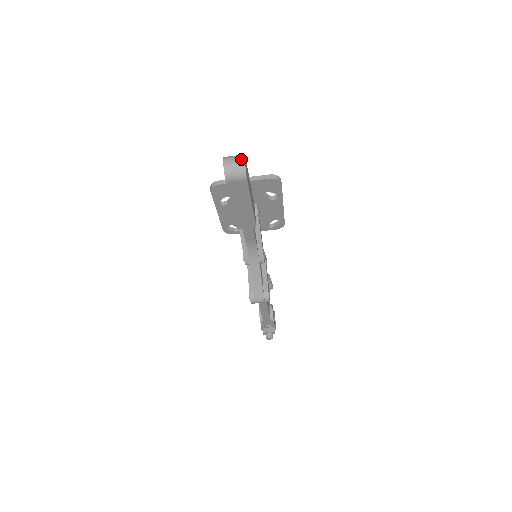
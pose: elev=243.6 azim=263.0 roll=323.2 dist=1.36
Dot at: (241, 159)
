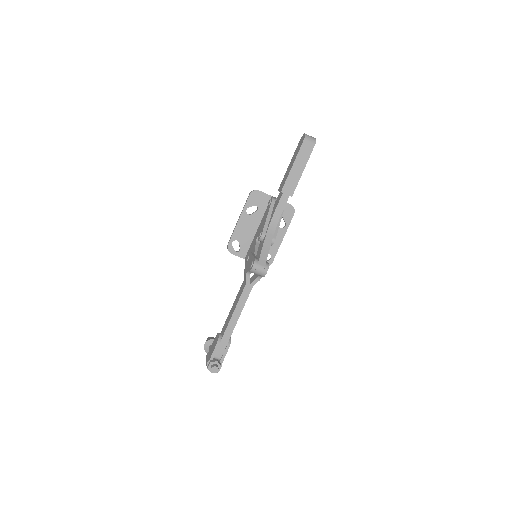
Dot at: (314, 138)
